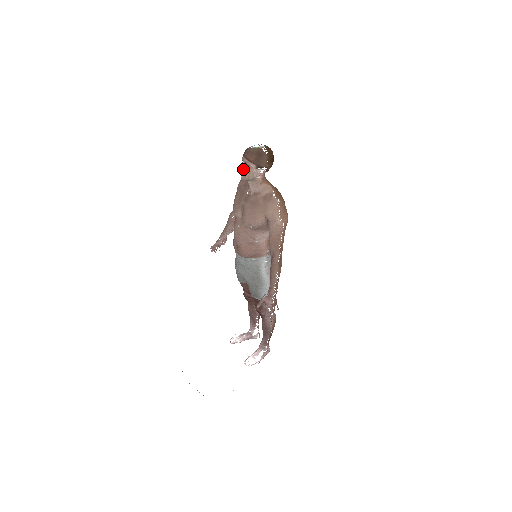
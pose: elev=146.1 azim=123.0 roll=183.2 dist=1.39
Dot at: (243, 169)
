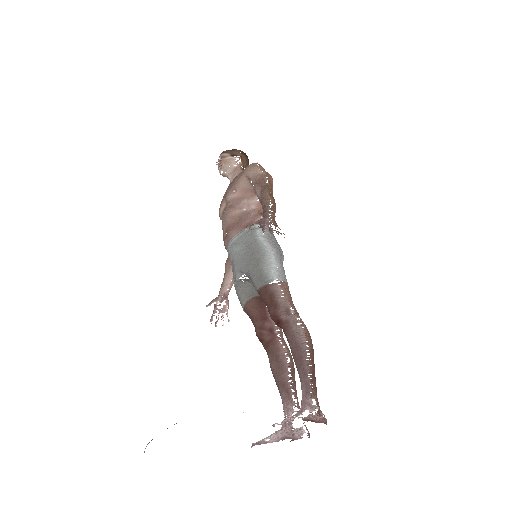
Dot at: (219, 162)
